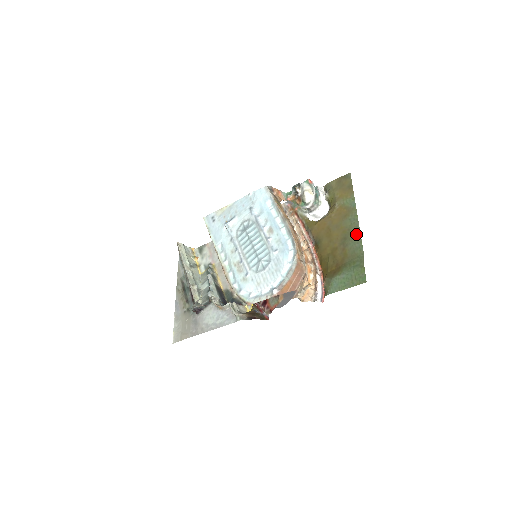
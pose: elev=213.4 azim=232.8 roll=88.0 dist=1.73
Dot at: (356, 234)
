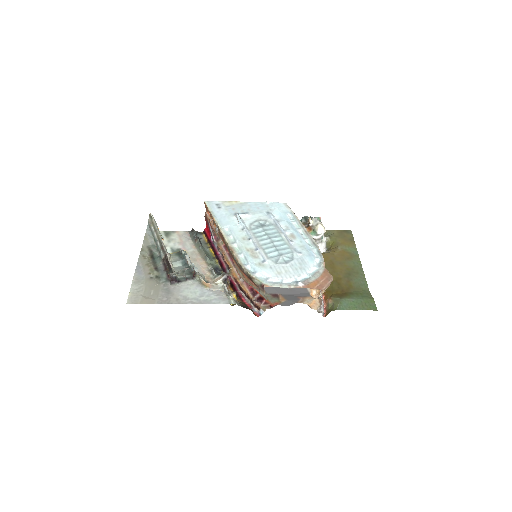
Dot at: (360, 274)
